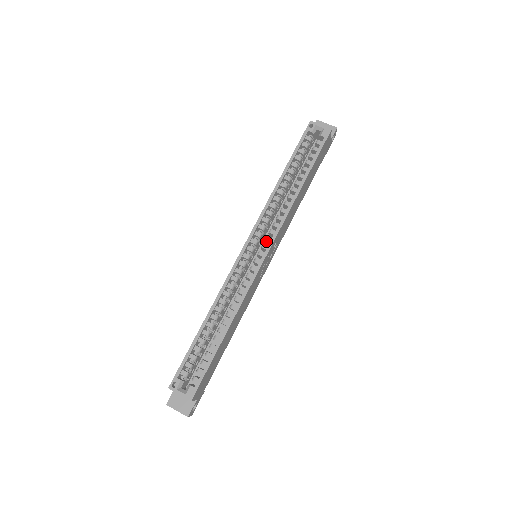
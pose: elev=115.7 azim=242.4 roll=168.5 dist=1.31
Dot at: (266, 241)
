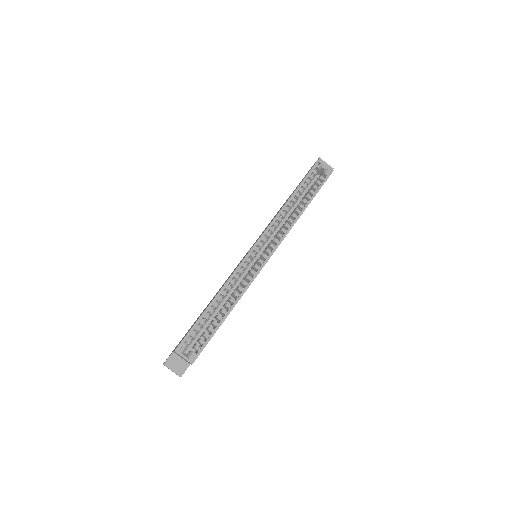
Dot at: (269, 246)
